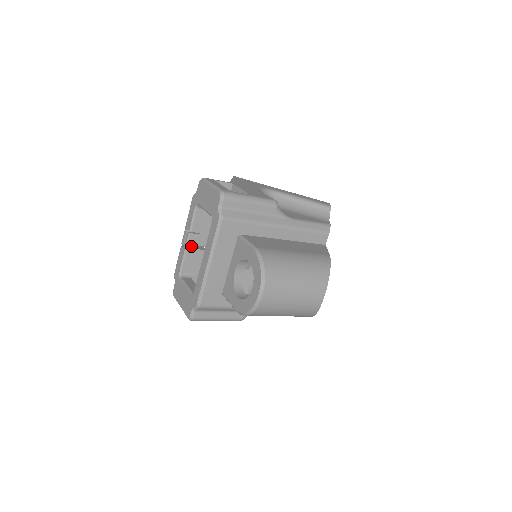
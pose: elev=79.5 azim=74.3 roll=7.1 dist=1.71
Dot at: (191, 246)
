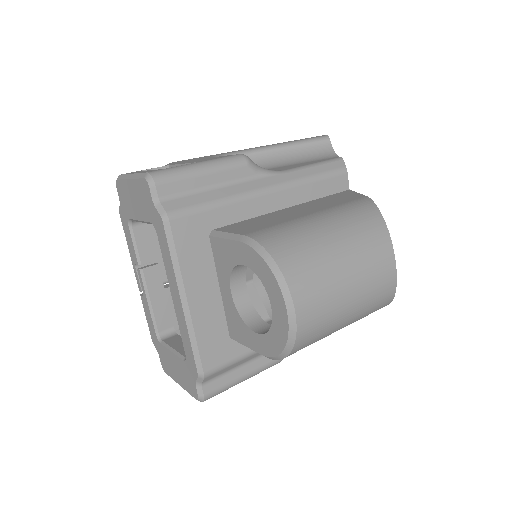
Dot at: (153, 287)
